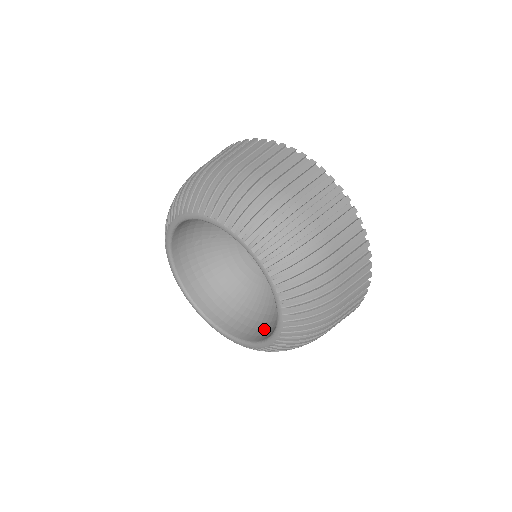
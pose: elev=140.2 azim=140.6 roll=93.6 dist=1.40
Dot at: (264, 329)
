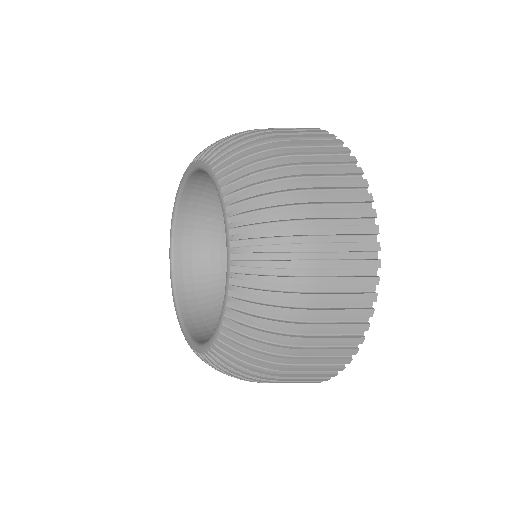
Dot at: occluded
